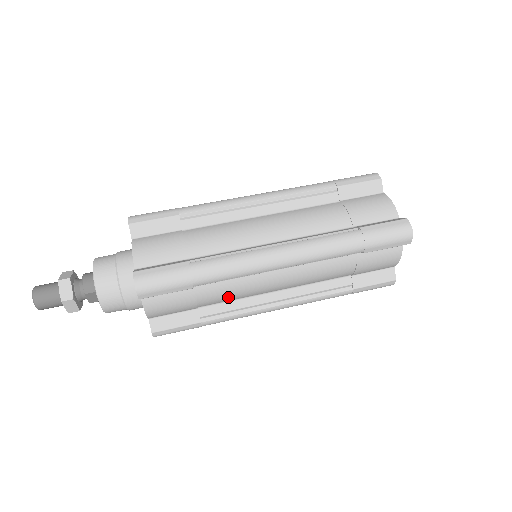
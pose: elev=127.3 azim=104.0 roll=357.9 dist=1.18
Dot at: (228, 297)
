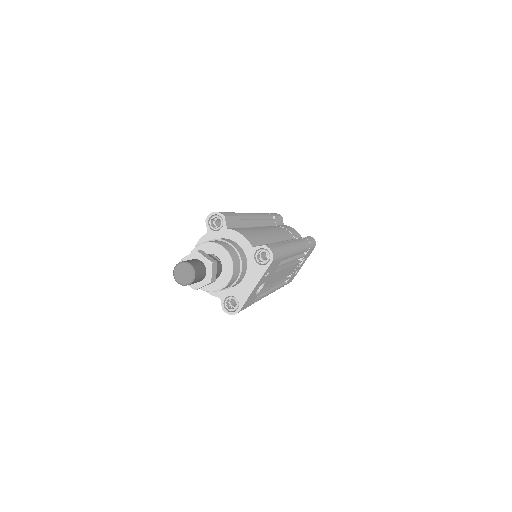
Dot at: (266, 236)
